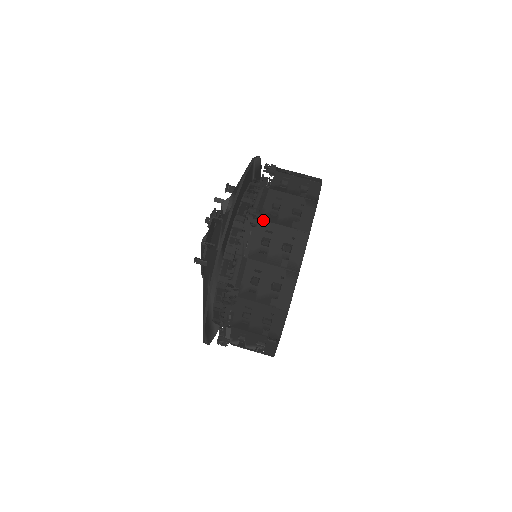
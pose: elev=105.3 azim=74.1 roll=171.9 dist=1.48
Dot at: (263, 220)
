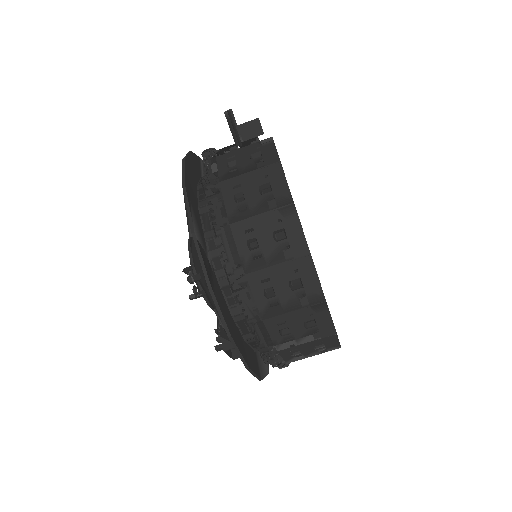
Dot at: (282, 350)
